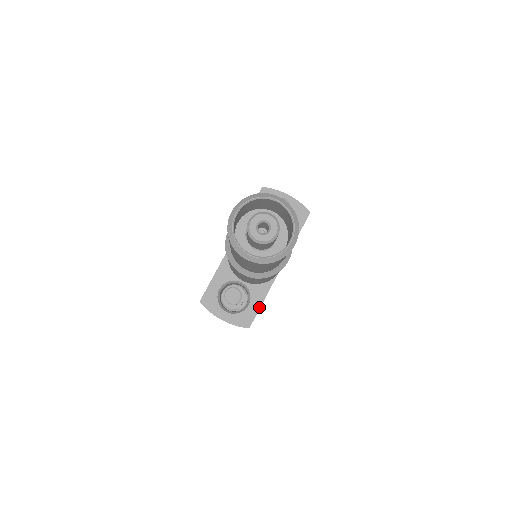
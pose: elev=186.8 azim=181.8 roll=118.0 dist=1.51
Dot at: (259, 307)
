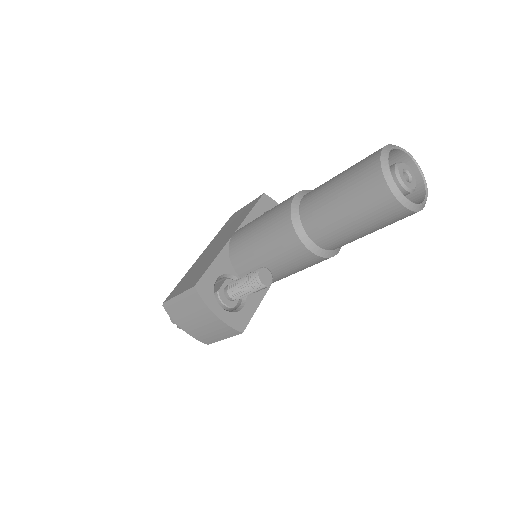
Dot at: (254, 312)
